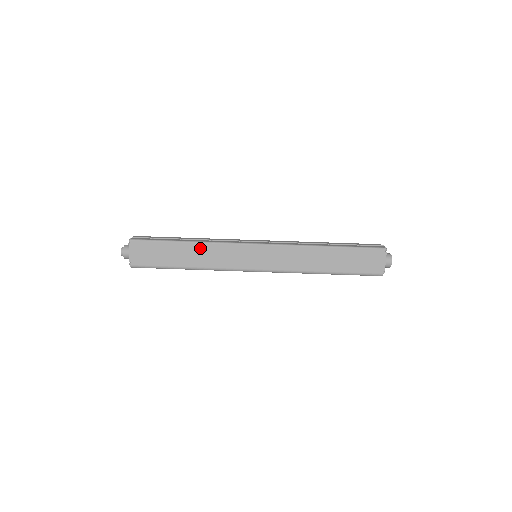
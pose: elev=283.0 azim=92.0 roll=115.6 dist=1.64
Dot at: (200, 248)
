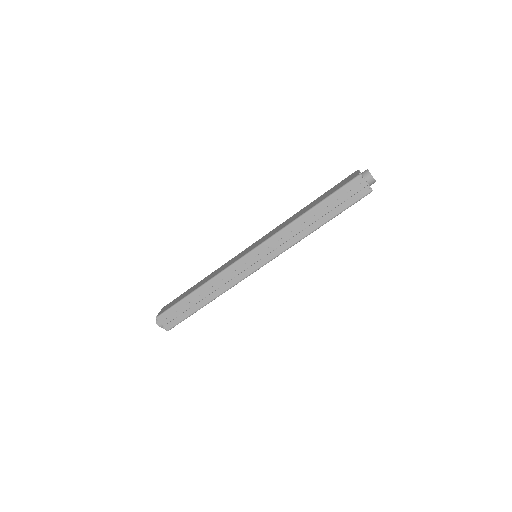
Dot at: occluded
